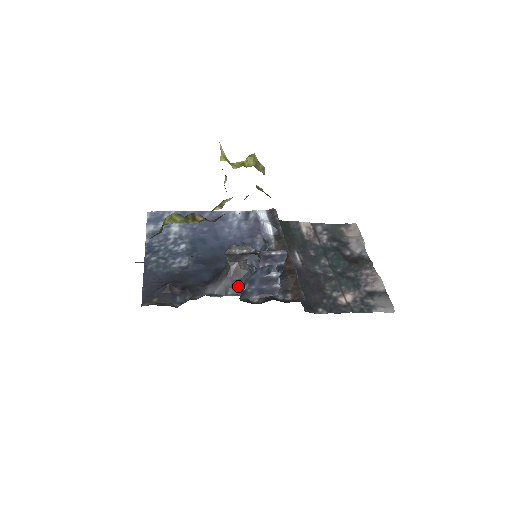
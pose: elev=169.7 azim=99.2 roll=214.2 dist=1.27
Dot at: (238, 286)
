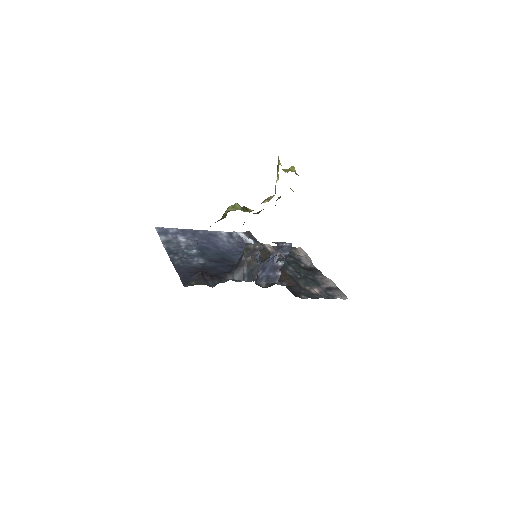
Dot at: (251, 274)
